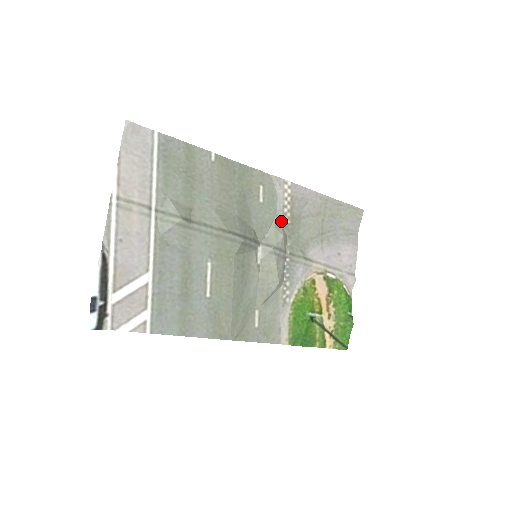
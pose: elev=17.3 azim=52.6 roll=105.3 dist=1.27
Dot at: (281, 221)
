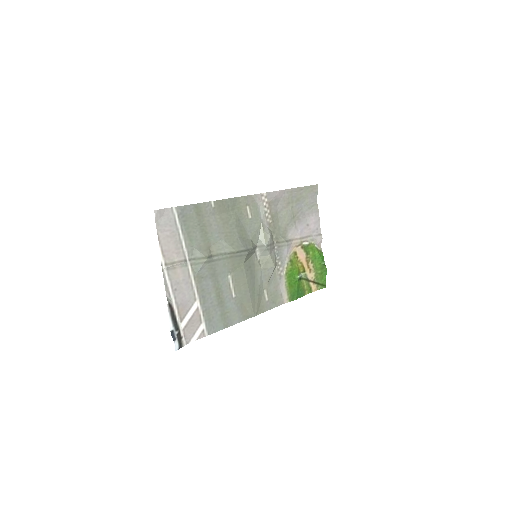
Dot at: (266, 224)
